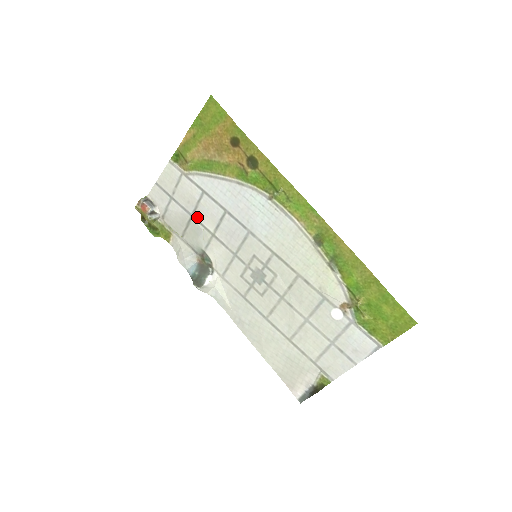
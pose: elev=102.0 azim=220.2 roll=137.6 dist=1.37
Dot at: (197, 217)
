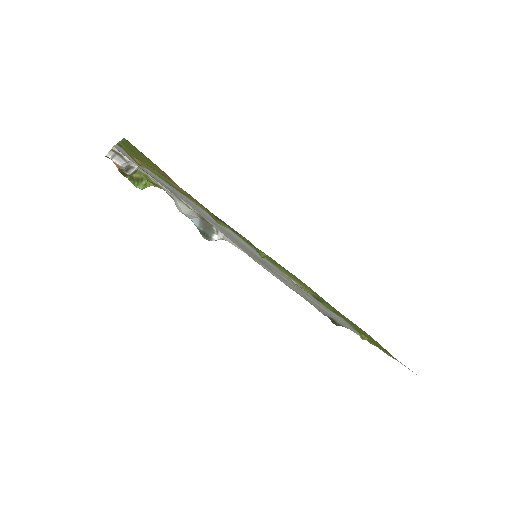
Dot at: (180, 197)
